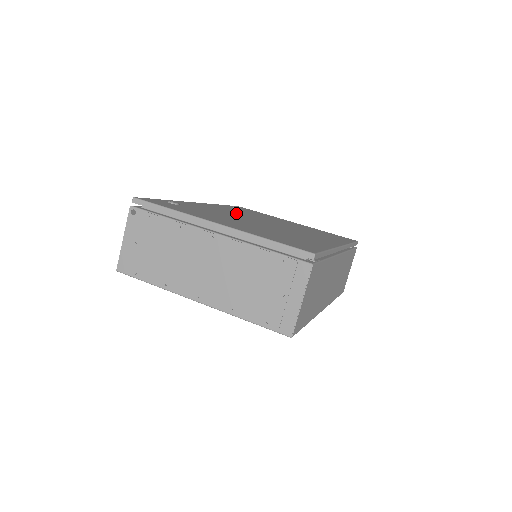
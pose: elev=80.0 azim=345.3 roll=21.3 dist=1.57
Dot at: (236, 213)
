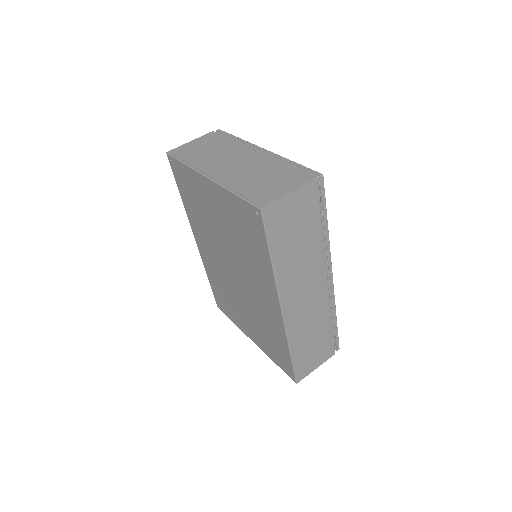
Dot at: occluded
